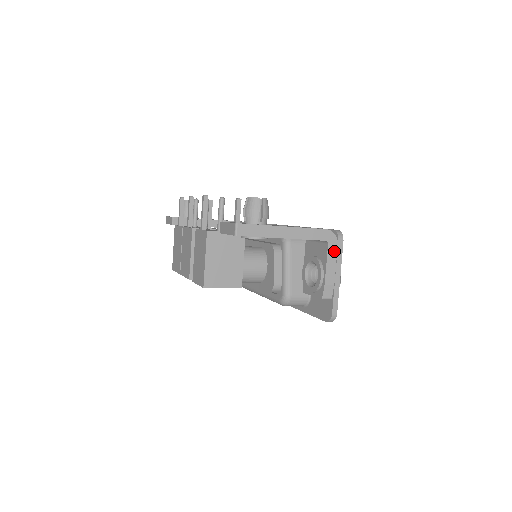
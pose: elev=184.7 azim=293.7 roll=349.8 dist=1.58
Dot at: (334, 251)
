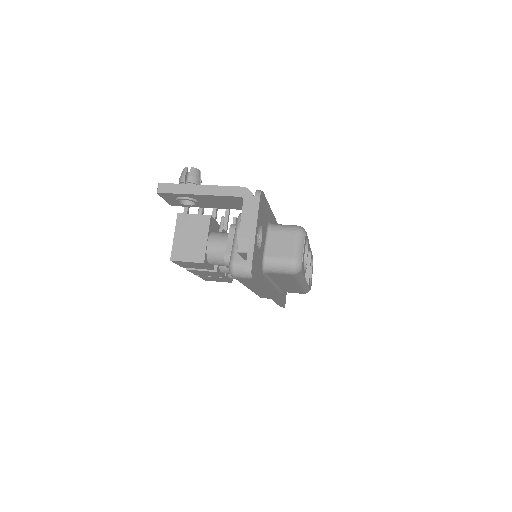
Dot at: (250, 206)
